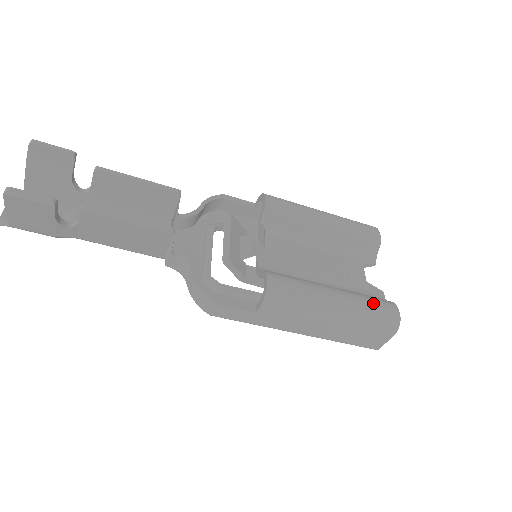
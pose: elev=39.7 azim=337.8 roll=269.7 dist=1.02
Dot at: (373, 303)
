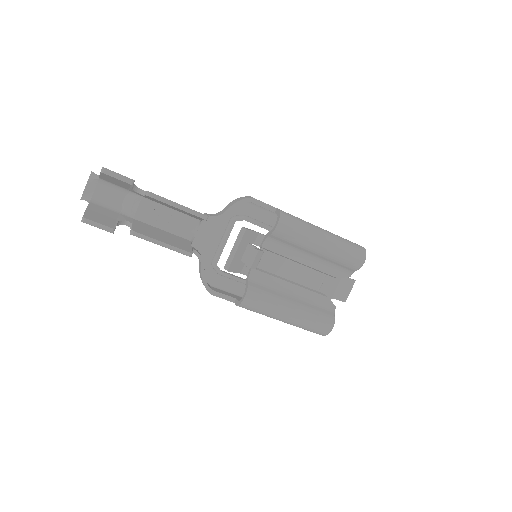
Dot at: (315, 321)
